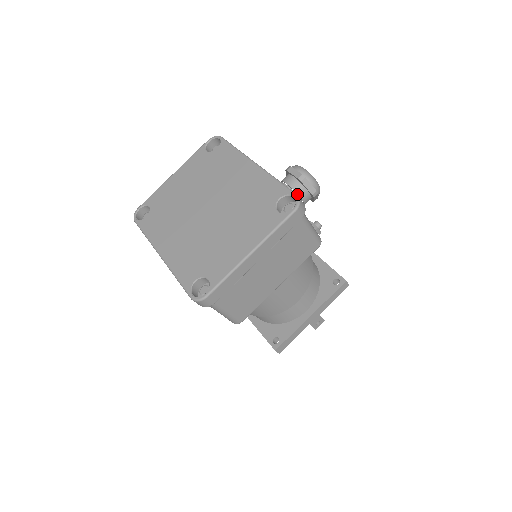
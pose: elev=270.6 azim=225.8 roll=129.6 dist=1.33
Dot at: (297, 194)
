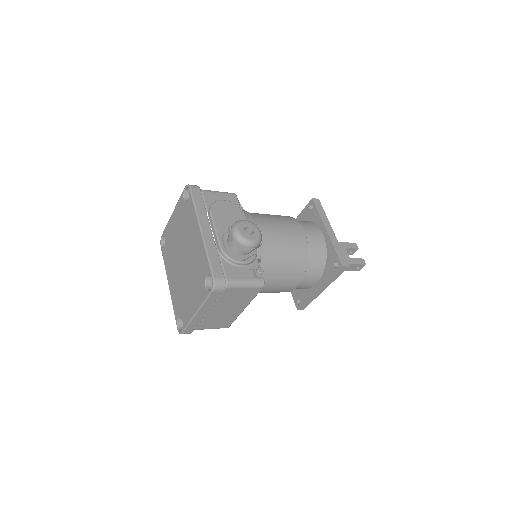
Dot at: (236, 251)
